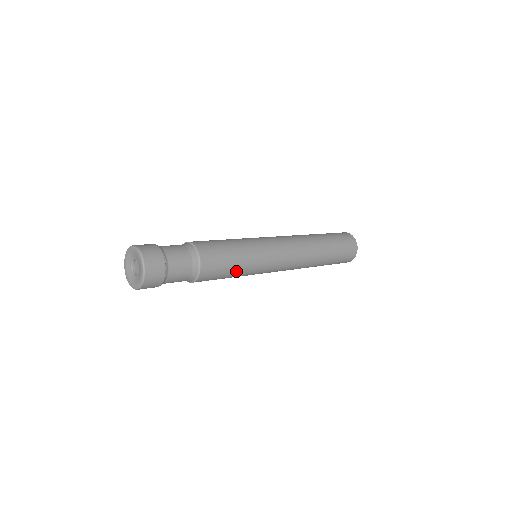
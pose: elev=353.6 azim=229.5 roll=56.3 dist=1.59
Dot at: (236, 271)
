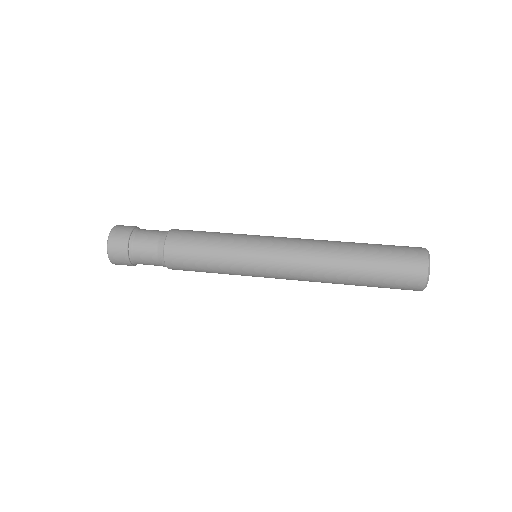
Dot at: (211, 269)
